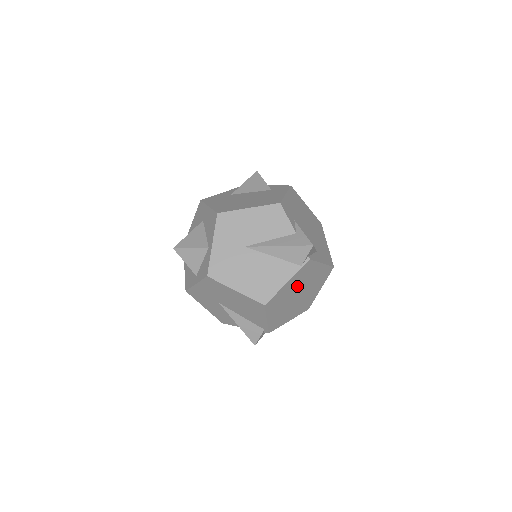
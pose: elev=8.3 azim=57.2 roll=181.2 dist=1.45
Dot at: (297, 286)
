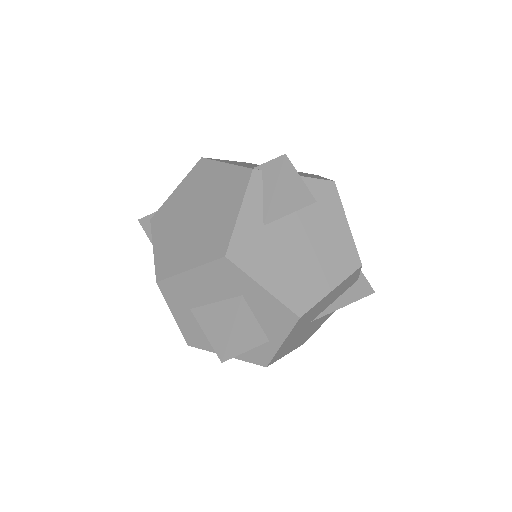
Dot at: occluded
